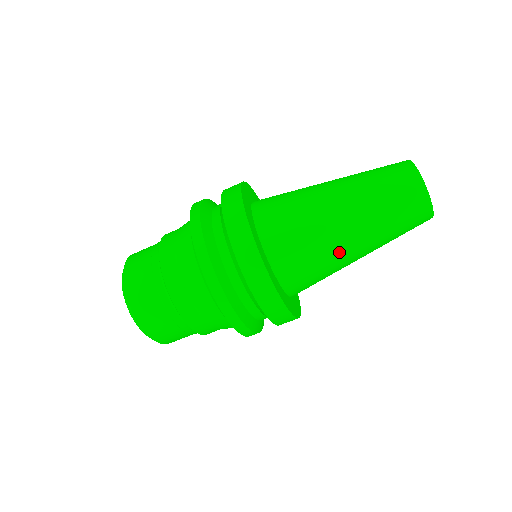
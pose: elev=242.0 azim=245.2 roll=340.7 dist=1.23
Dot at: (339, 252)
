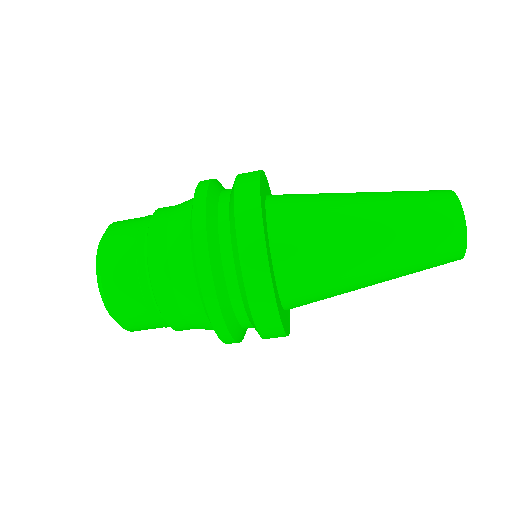
Dot at: (353, 275)
